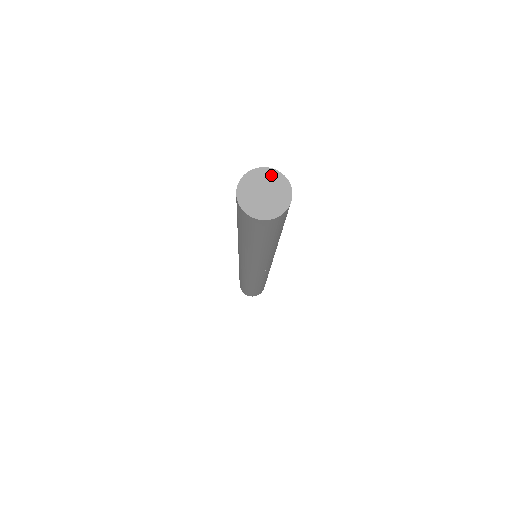
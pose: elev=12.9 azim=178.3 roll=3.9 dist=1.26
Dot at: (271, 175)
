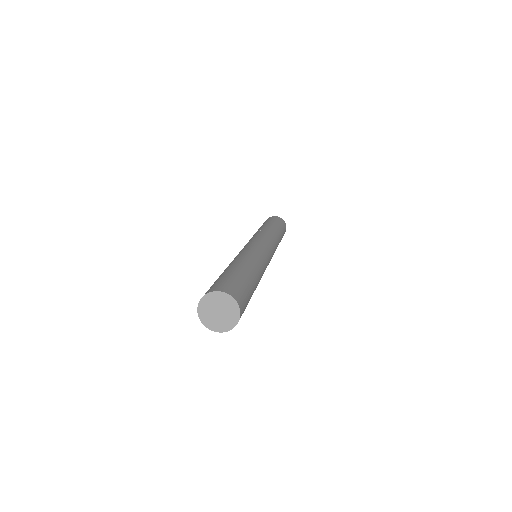
Dot at: (220, 297)
